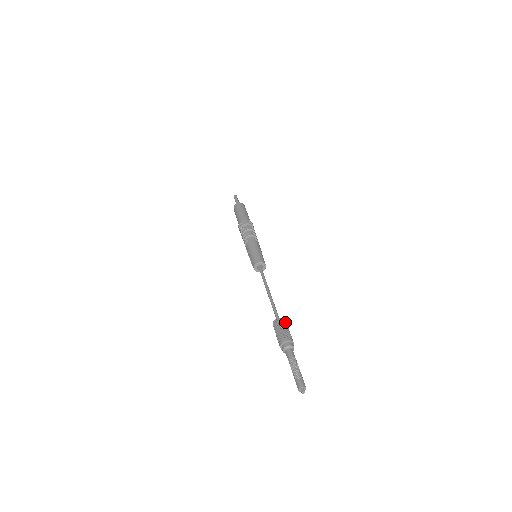
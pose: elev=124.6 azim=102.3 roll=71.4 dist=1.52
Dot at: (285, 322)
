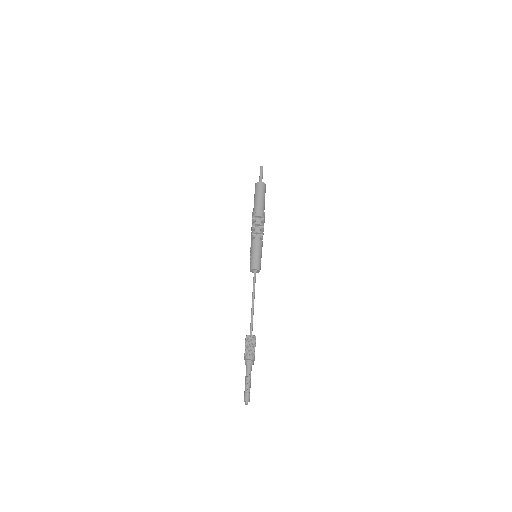
Dot at: (254, 340)
